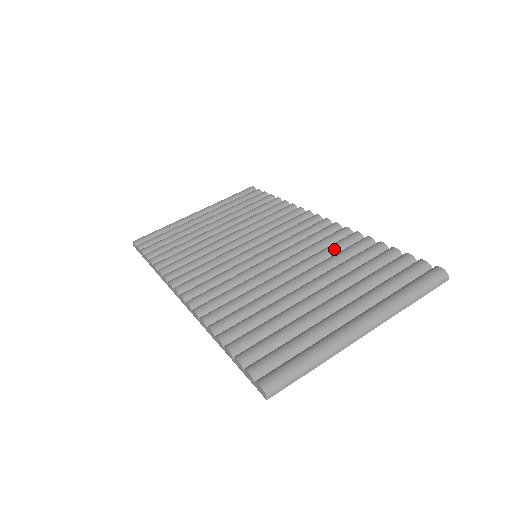
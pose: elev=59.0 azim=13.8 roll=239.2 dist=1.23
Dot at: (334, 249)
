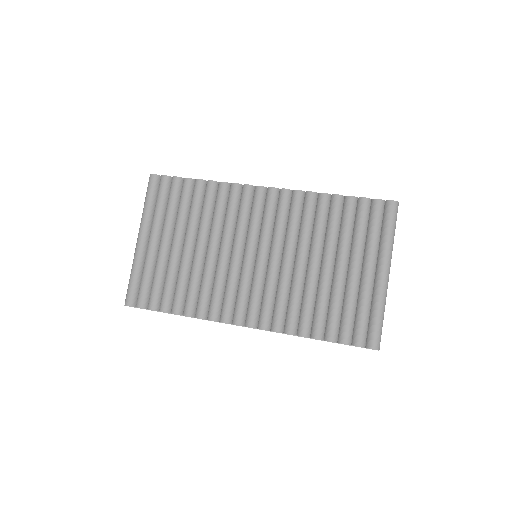
Dot at: (311, 219)
